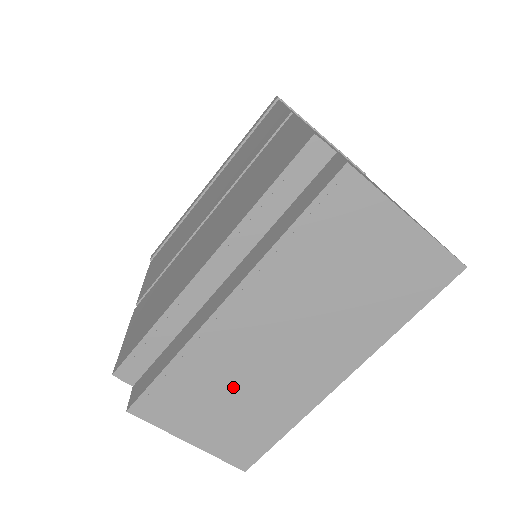
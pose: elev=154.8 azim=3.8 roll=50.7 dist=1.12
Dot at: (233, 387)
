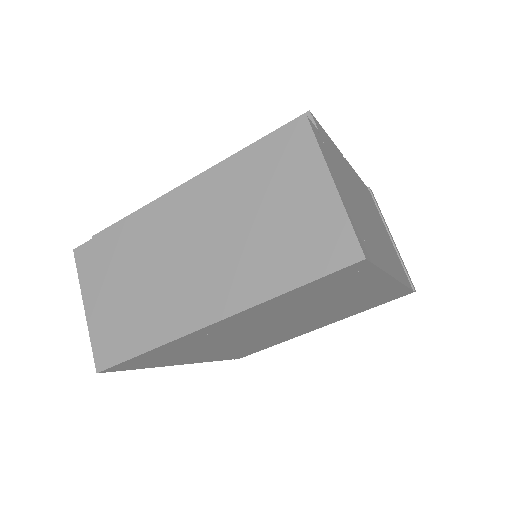
Dot at: (139, 273)
